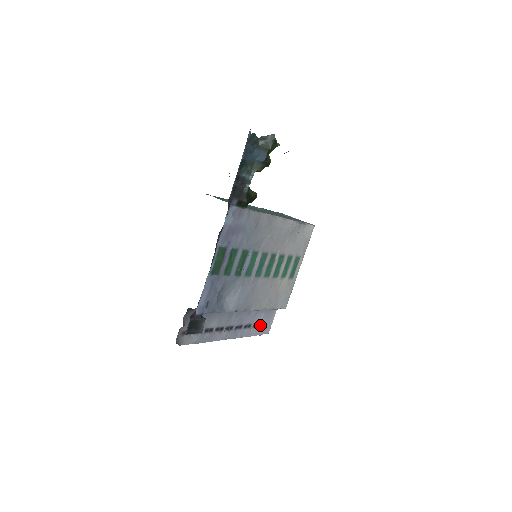
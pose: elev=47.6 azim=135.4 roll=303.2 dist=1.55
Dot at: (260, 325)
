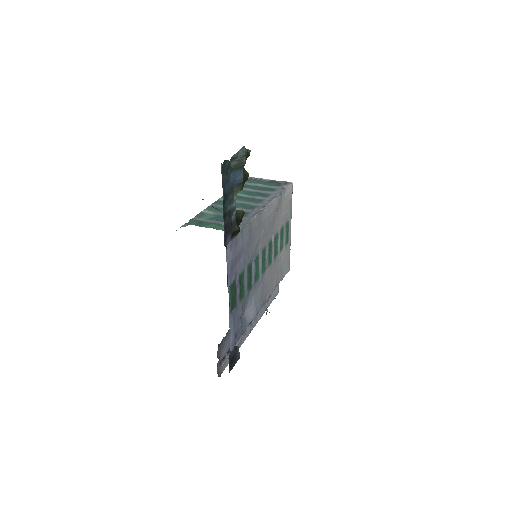
Dot at: occluded
